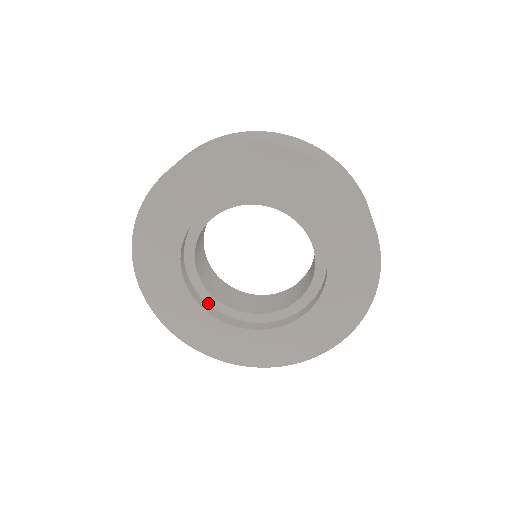
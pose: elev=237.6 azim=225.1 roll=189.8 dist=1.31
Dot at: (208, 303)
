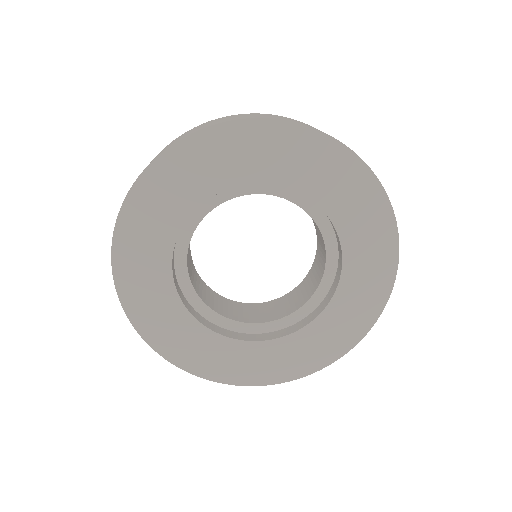
Dot at: (269, 332)
